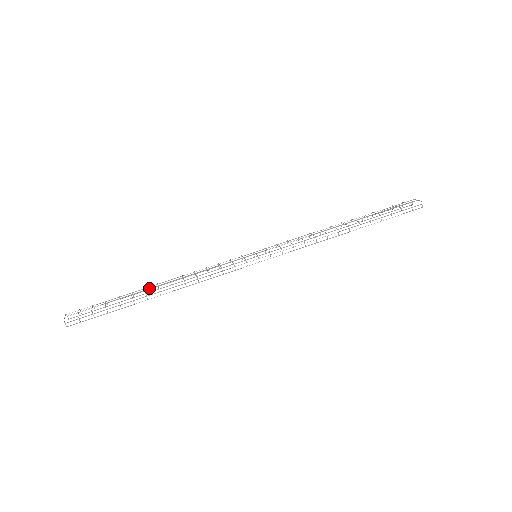
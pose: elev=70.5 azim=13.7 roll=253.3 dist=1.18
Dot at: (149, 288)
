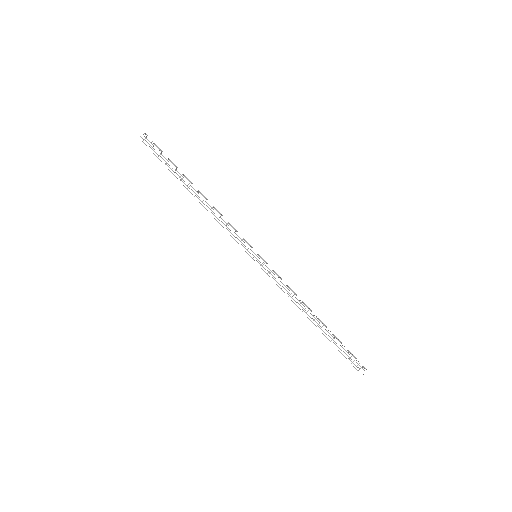
Dot at: occluded
